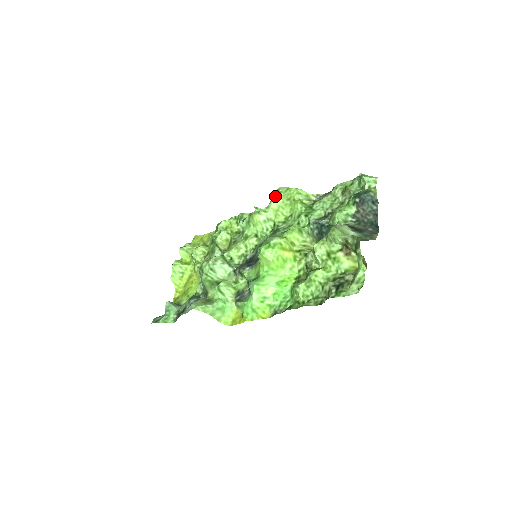
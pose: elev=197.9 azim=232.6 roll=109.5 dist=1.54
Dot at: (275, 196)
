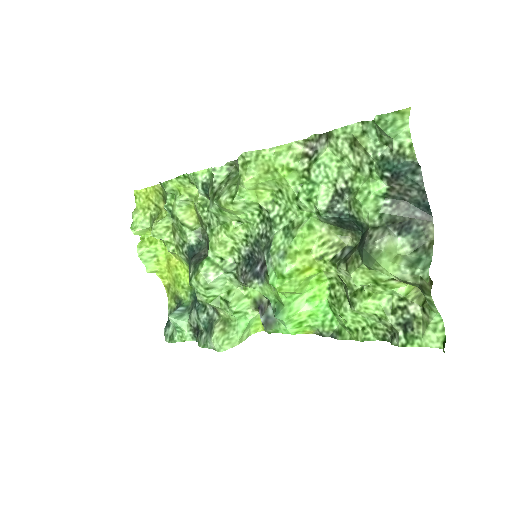
Dot at: (244, 171)
